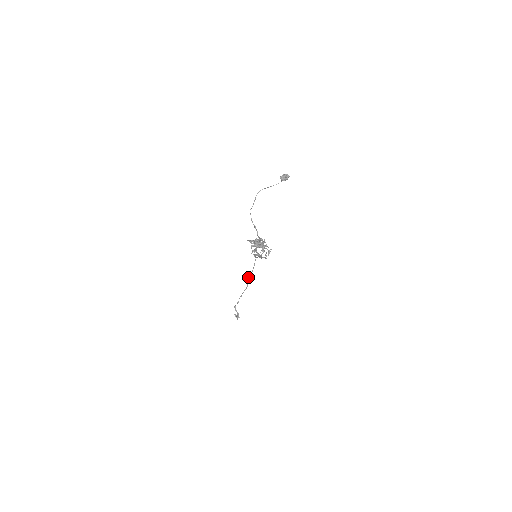
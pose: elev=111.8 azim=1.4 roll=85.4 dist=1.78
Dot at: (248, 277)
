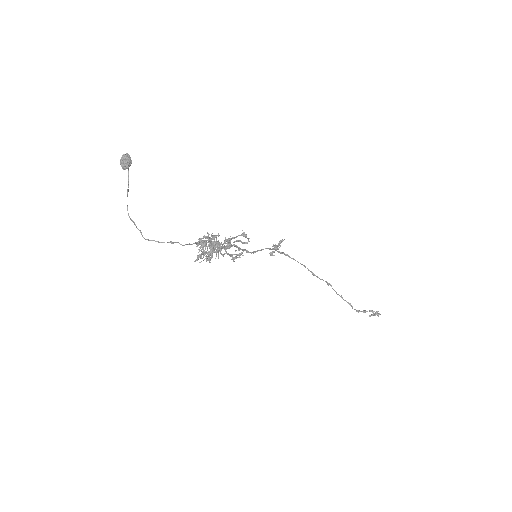
Dot at: occluded
